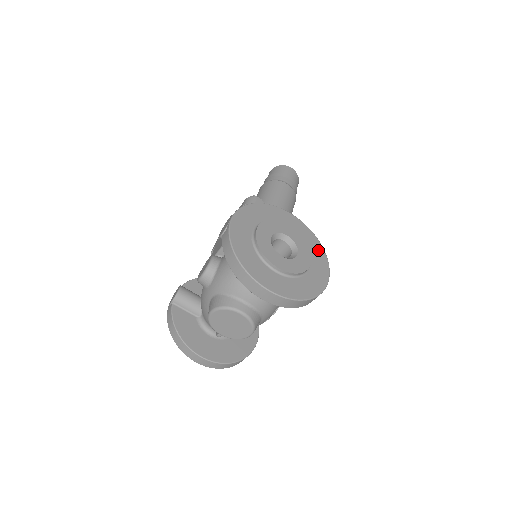
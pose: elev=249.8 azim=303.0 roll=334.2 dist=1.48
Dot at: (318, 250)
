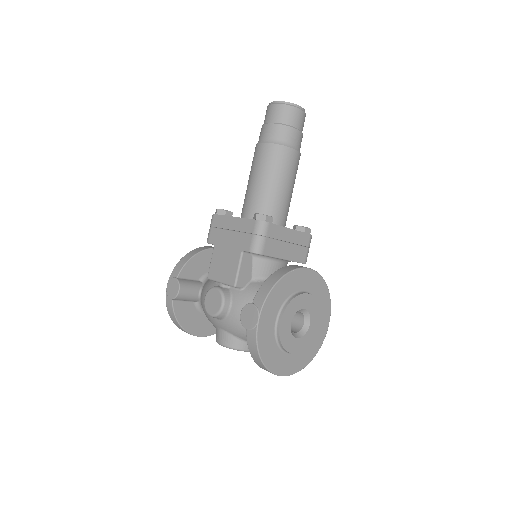
Dot at: (325, 298)
